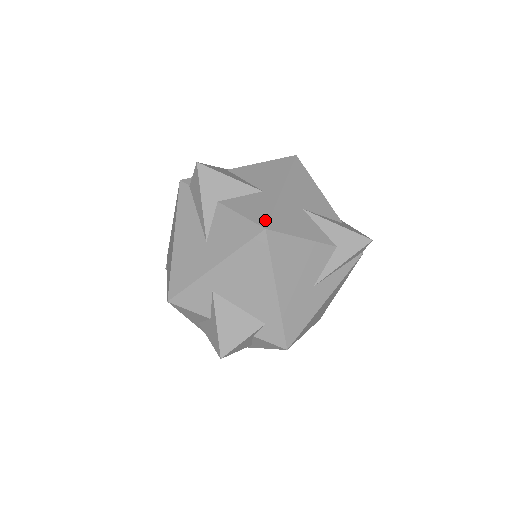
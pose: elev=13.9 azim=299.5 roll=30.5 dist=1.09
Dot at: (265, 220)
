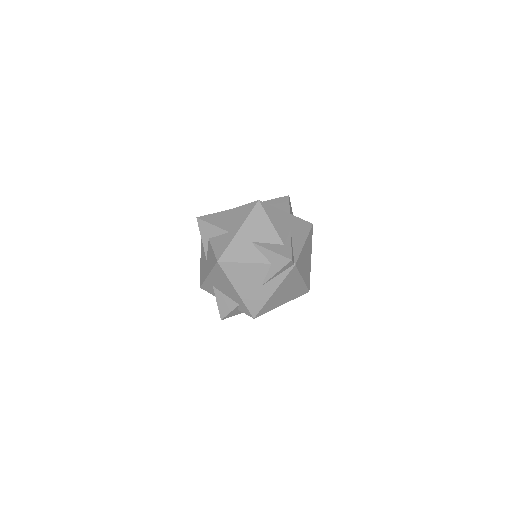
Dot at: (220, 255)
